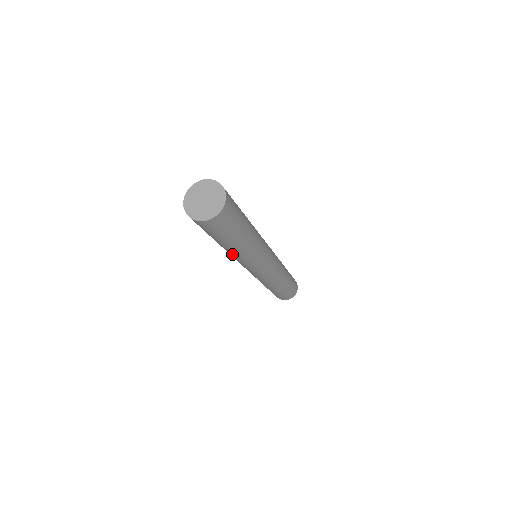
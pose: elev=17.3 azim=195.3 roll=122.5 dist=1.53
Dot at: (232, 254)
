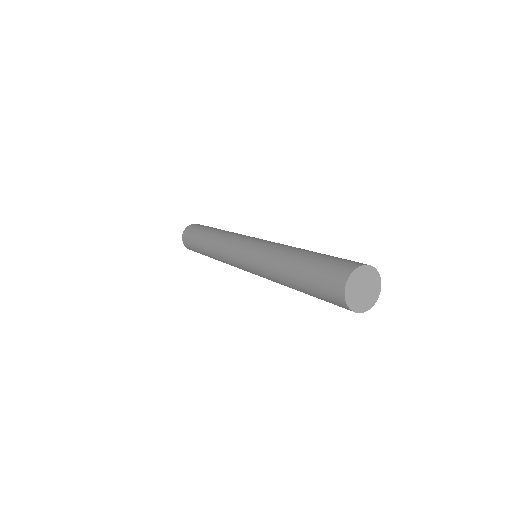
Dot at: occluded
